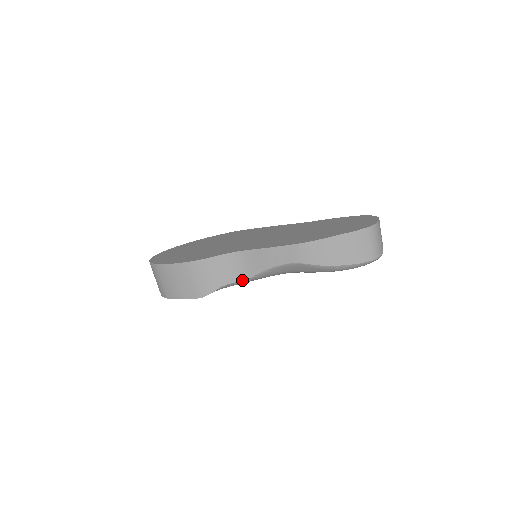
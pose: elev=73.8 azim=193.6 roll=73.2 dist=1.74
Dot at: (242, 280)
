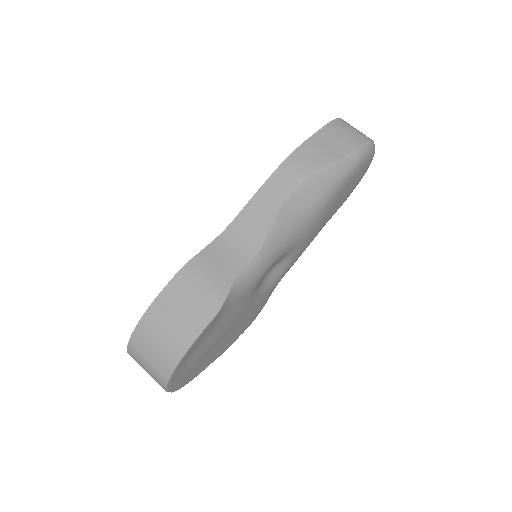
Dot at: (254, 257)
